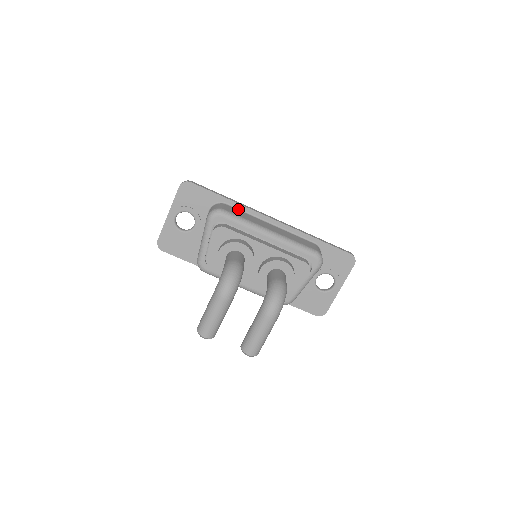
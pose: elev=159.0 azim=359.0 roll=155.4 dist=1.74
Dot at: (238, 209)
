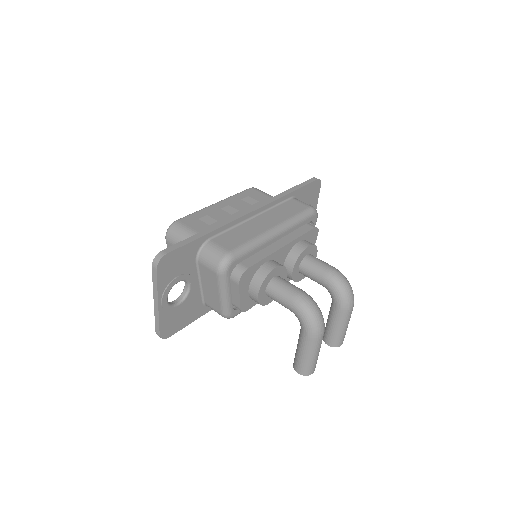
Dot at: (222, 233)
